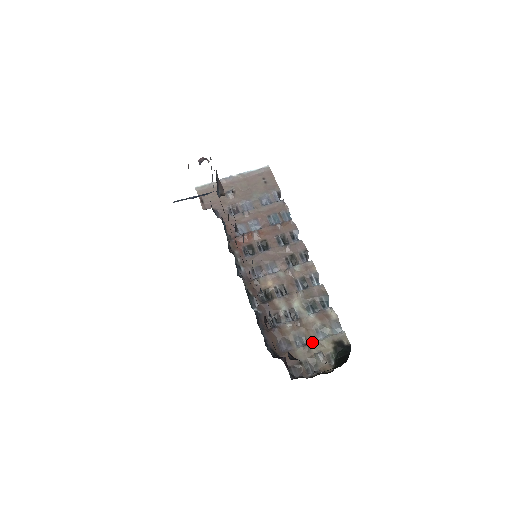
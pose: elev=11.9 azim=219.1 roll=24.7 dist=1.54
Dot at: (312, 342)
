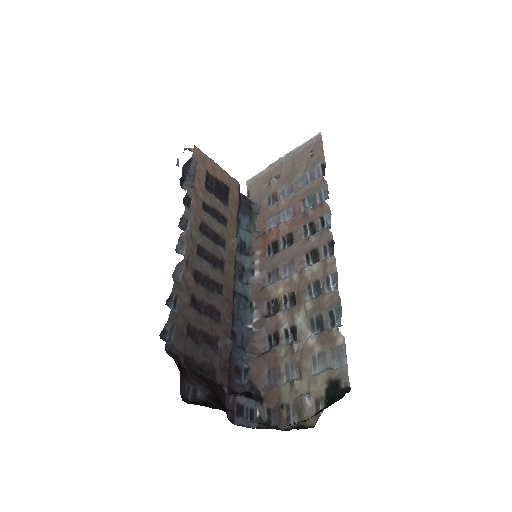
Dot at: (303, 377)
